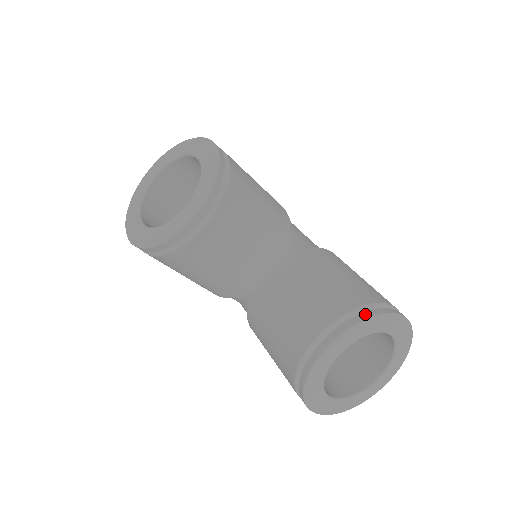
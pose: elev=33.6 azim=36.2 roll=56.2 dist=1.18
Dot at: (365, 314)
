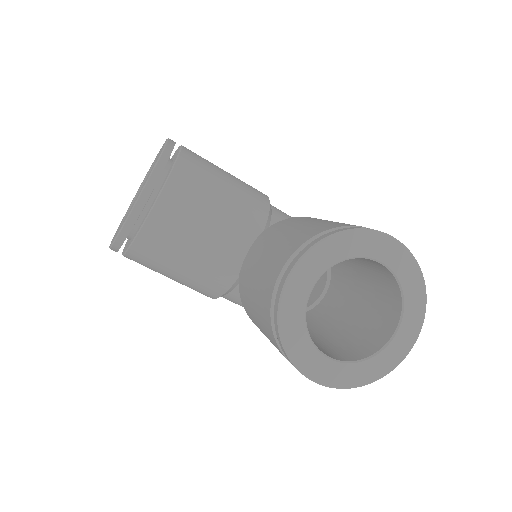
Dot at: (328, 234)
